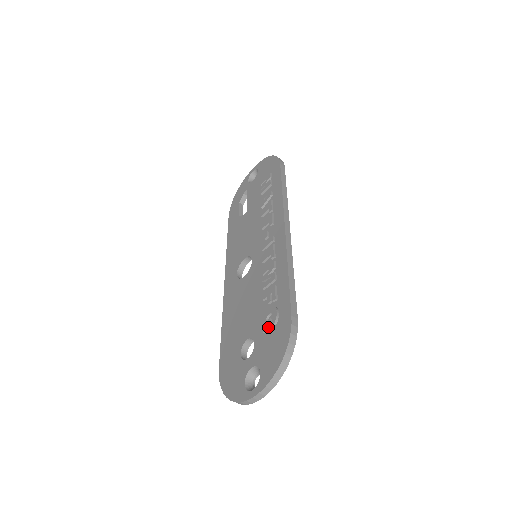
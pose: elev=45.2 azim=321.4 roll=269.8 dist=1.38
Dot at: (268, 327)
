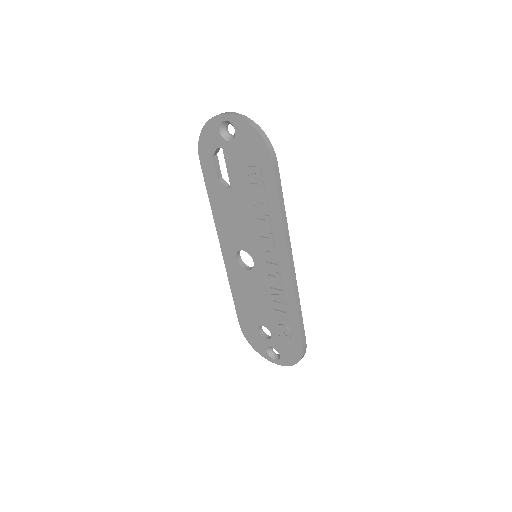
Dot at: (284, 338)
